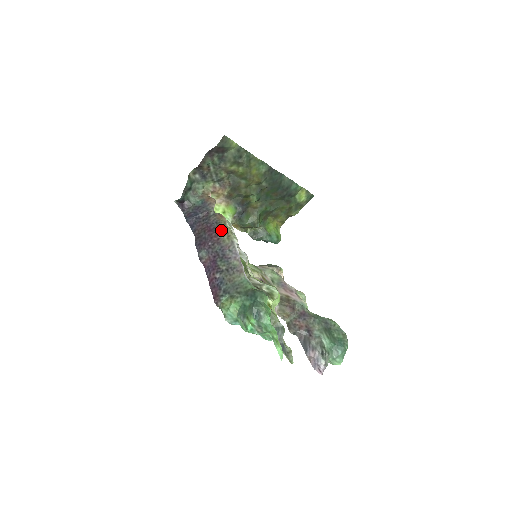
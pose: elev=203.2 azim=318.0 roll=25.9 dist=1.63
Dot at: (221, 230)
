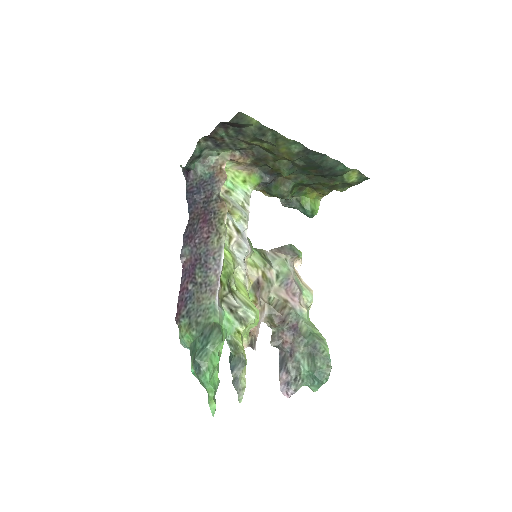
Dot at: (215, 226)
